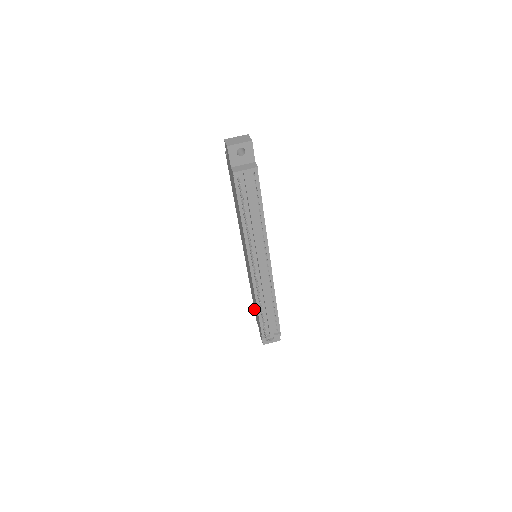
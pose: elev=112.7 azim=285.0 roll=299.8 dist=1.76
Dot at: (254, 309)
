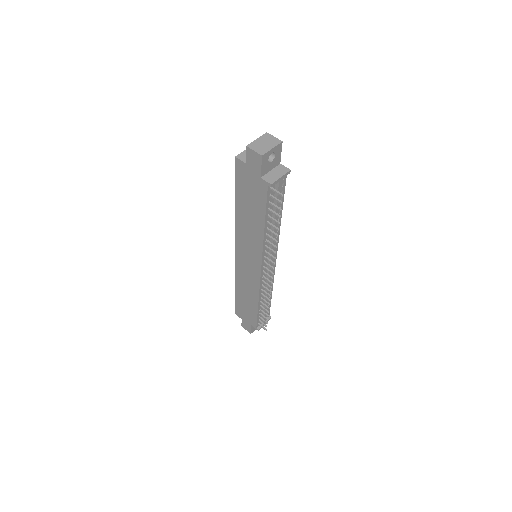
Dot at: (235, 304)
